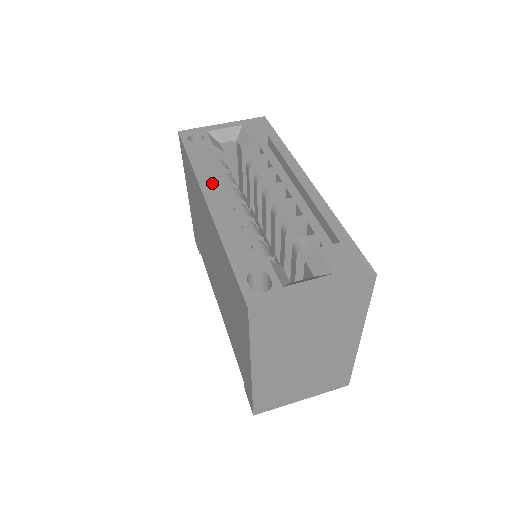
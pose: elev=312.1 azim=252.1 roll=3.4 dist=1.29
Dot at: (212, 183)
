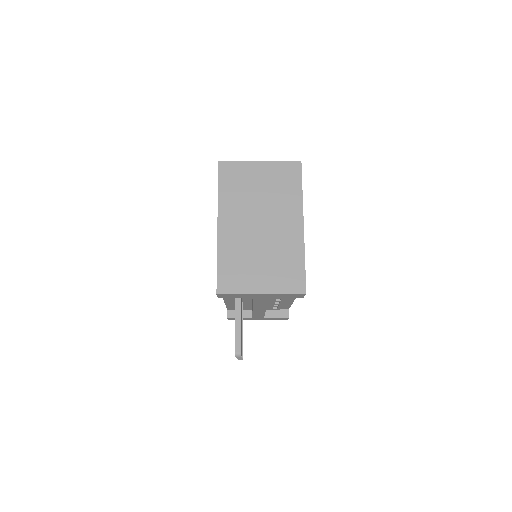
Dot at: occluded
